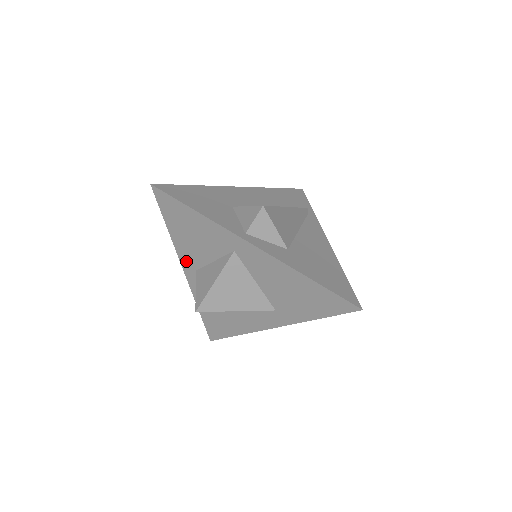
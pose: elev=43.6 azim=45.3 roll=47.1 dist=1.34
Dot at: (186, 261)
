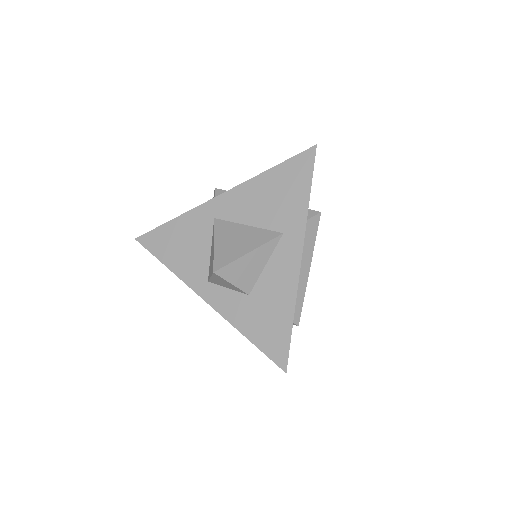
Dot at: (195, 282)
